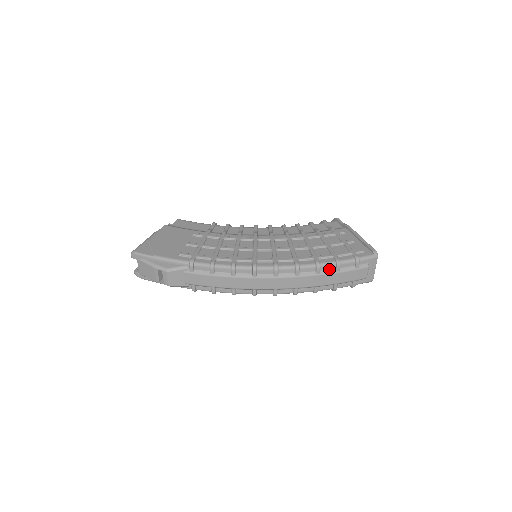
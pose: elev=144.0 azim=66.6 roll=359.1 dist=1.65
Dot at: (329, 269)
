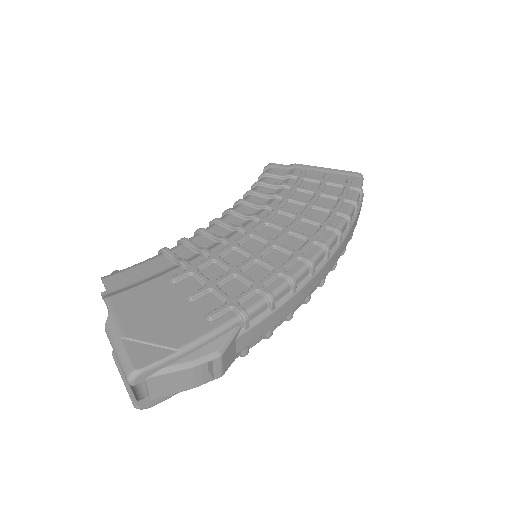
Dot at: (352, 216)
